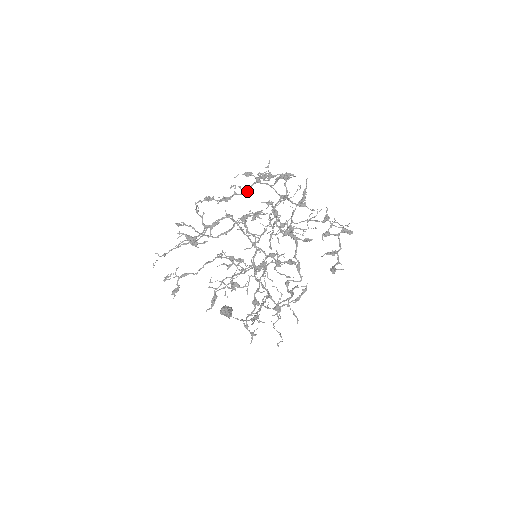
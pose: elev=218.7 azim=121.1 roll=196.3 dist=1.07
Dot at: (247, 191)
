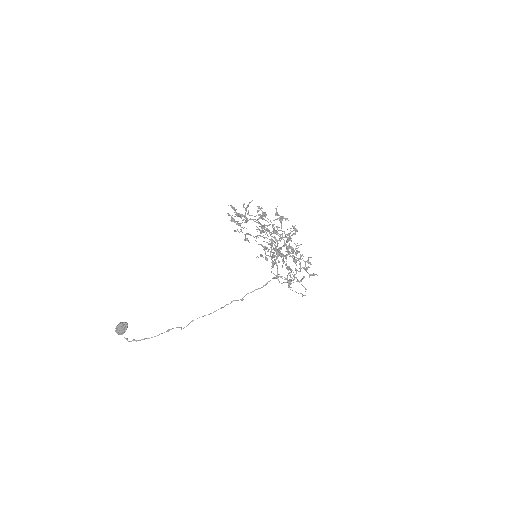
Dot at: (260, 216)
